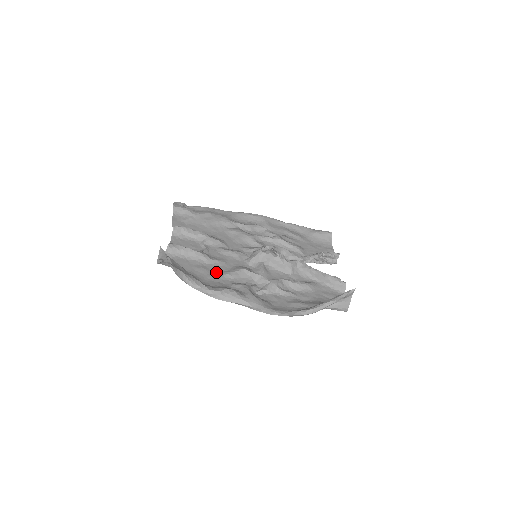
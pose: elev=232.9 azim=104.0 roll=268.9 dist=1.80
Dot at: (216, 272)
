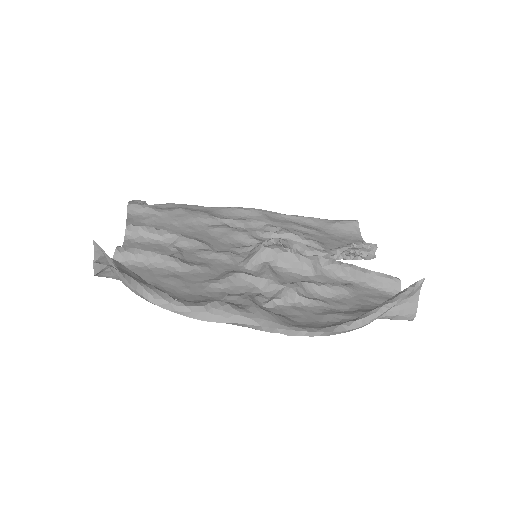
Dot at: (196, 282)
